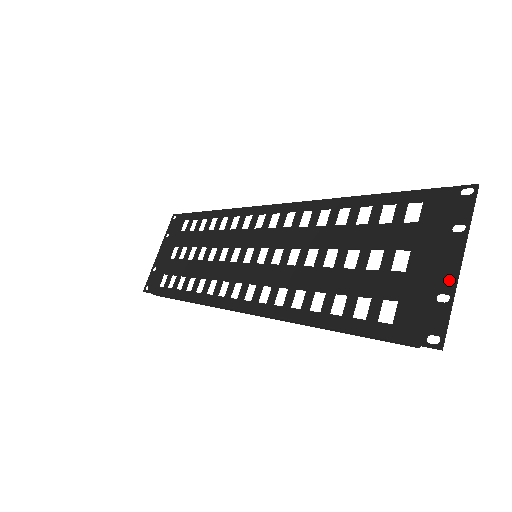
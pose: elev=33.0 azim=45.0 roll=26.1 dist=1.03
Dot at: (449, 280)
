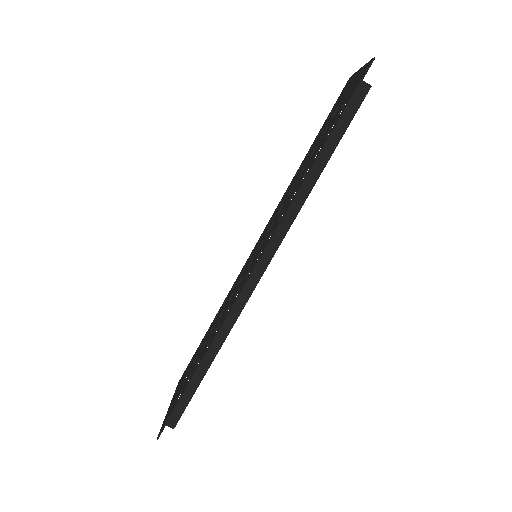
Dot at: (360, 71)
